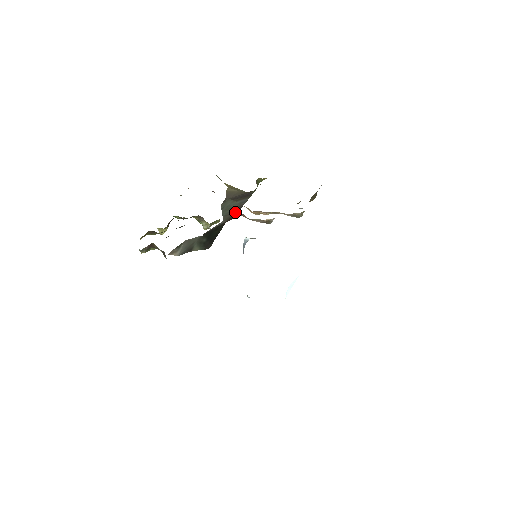
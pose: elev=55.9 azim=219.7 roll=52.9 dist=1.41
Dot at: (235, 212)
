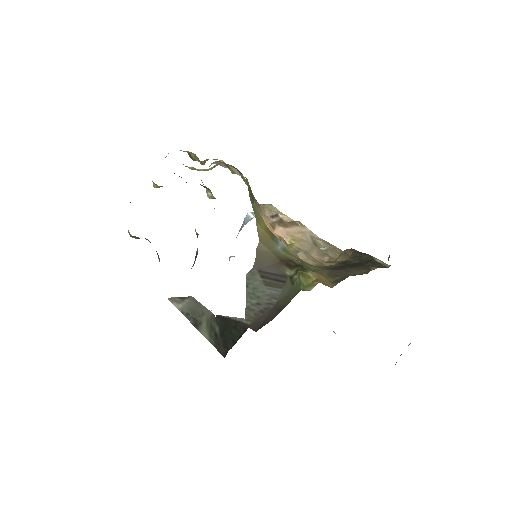
Dot at: (262, 314)
